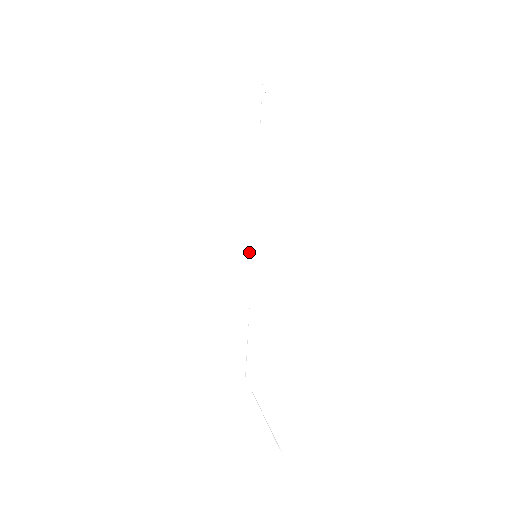
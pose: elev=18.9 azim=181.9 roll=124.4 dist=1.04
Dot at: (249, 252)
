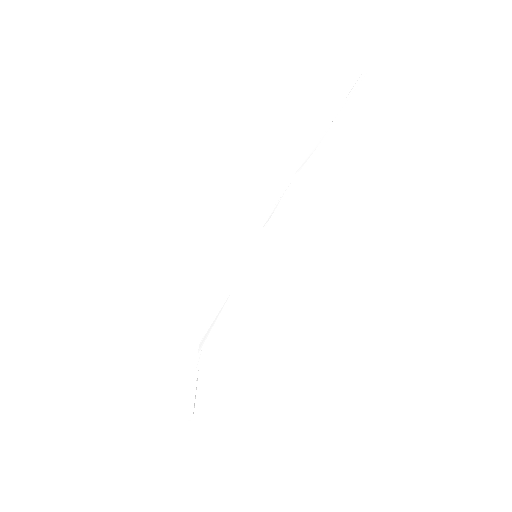
Dot at: (251, 250)
